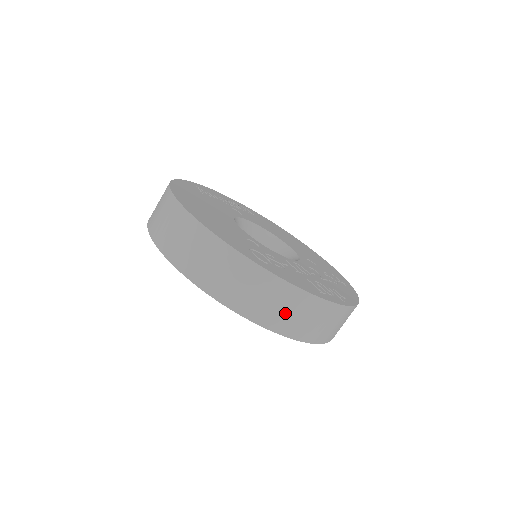
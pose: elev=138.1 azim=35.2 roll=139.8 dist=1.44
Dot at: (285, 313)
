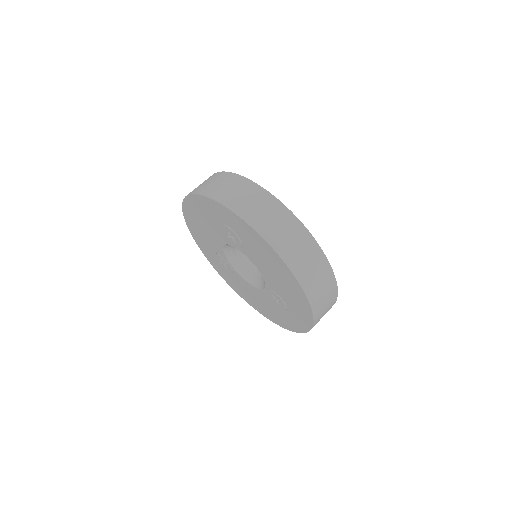
Dot at: (275, 226)
